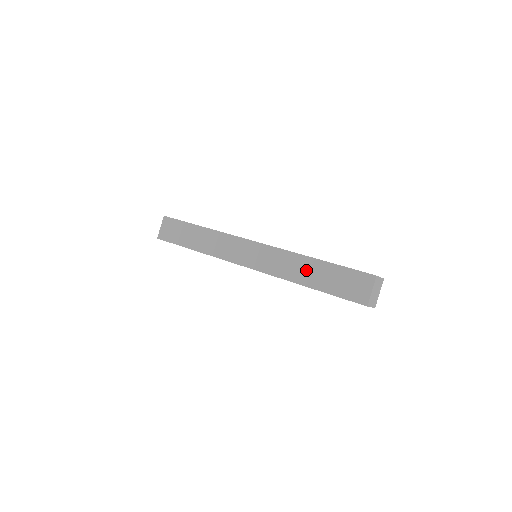
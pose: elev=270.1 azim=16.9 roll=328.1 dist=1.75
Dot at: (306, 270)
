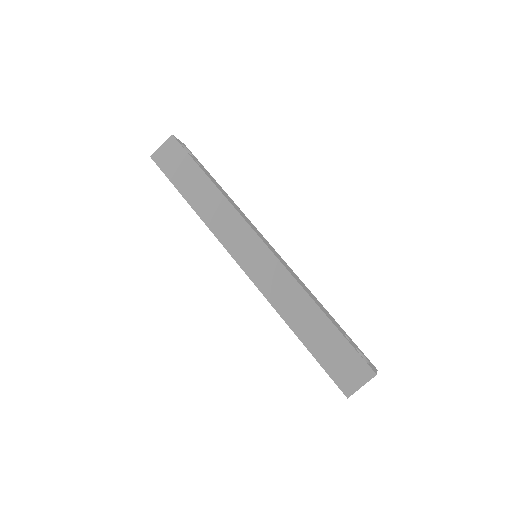
Dot at: (305, 316)
